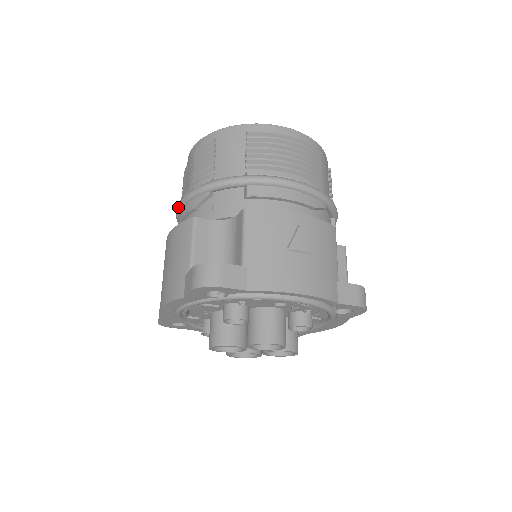
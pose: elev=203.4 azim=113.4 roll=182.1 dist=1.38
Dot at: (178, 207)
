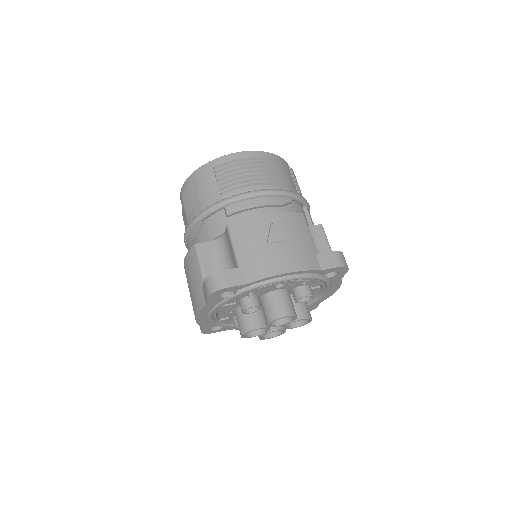
Dot at: (184, 240)
